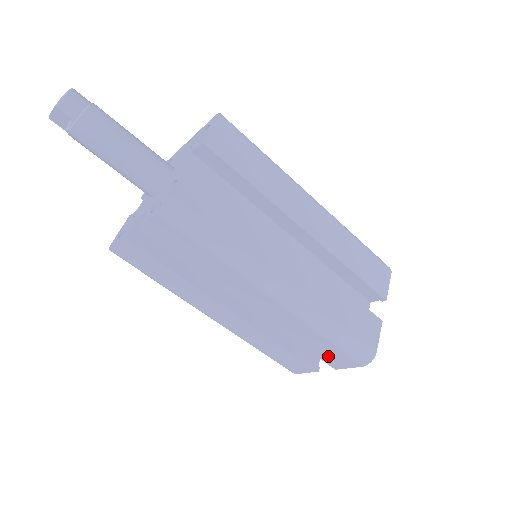
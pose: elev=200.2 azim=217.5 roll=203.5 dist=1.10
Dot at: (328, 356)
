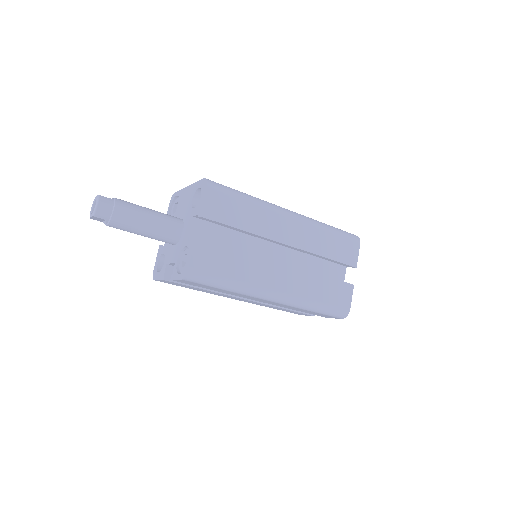
Dot at: occluded
